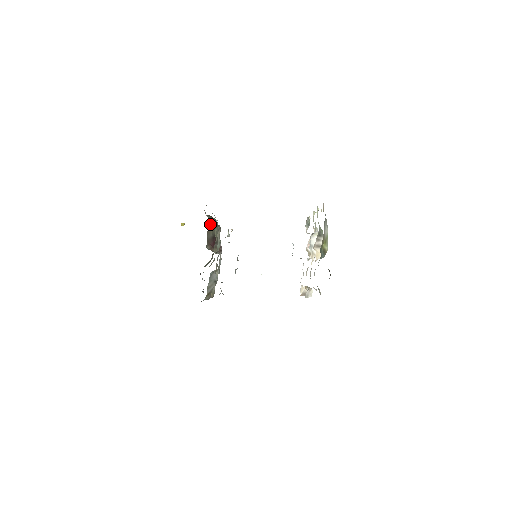
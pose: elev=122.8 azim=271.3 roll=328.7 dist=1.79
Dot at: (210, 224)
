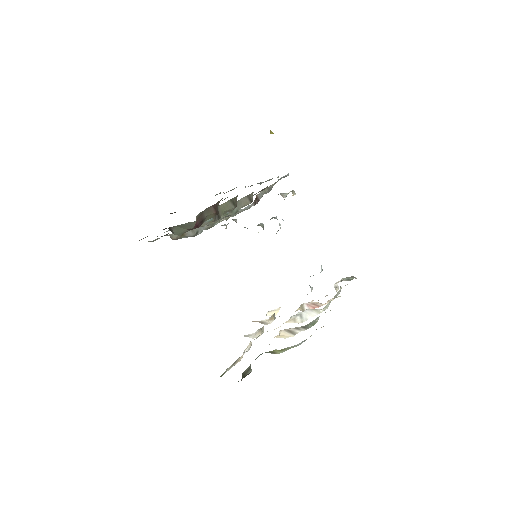
Dot at: (217, 205)
